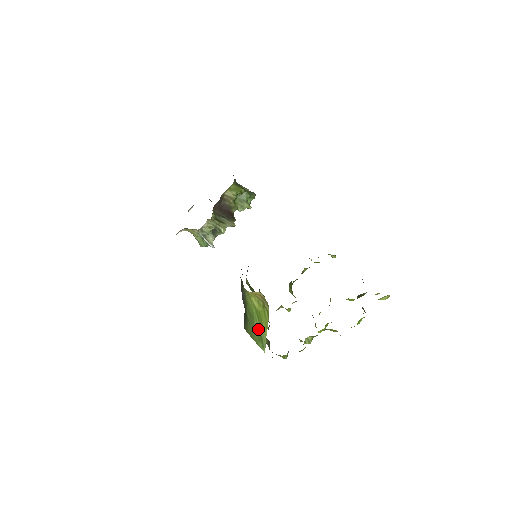
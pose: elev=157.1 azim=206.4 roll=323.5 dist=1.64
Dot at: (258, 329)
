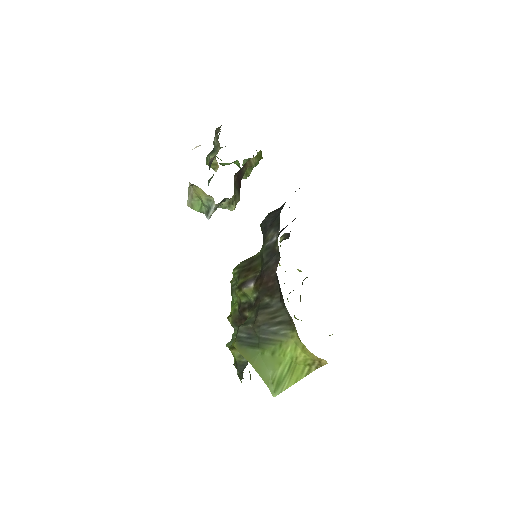
Dot at: (280, 376)
